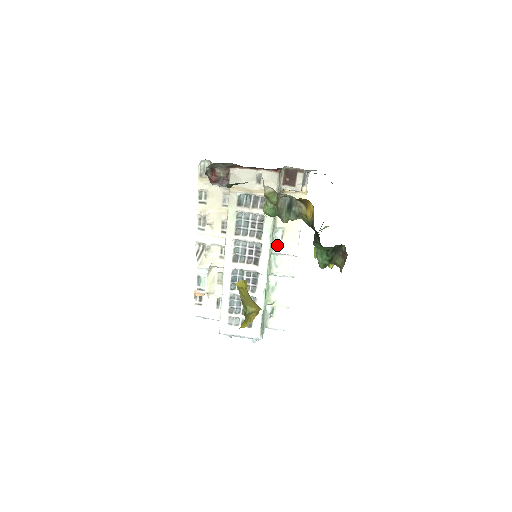
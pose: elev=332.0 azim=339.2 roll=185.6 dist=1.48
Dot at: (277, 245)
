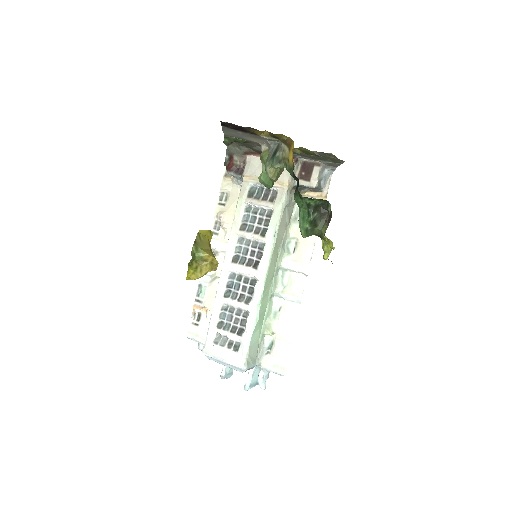
Dot at: (287, 258)
